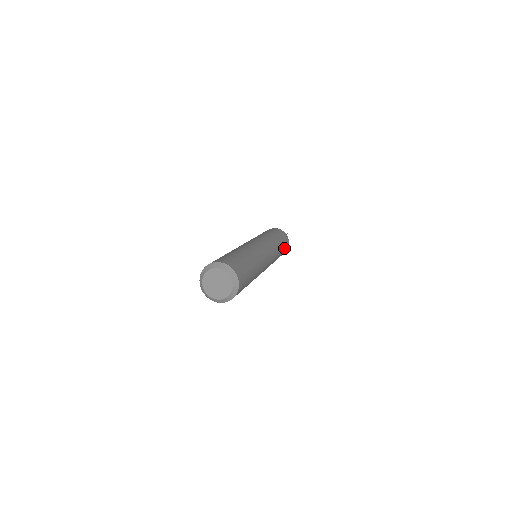
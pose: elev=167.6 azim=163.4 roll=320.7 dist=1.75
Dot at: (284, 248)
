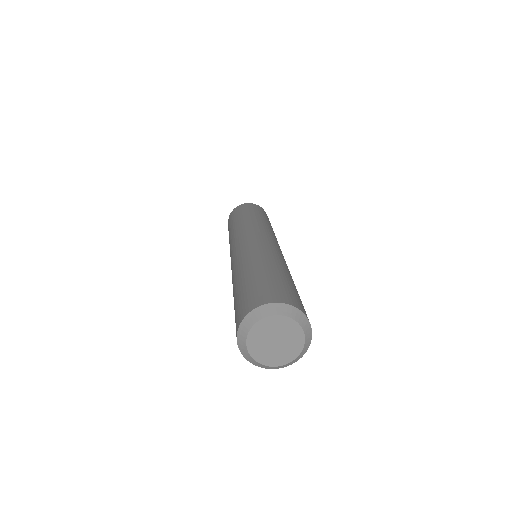
Dot at: occluded
